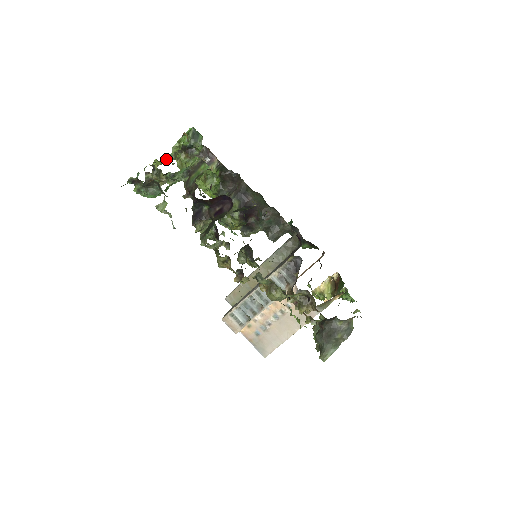
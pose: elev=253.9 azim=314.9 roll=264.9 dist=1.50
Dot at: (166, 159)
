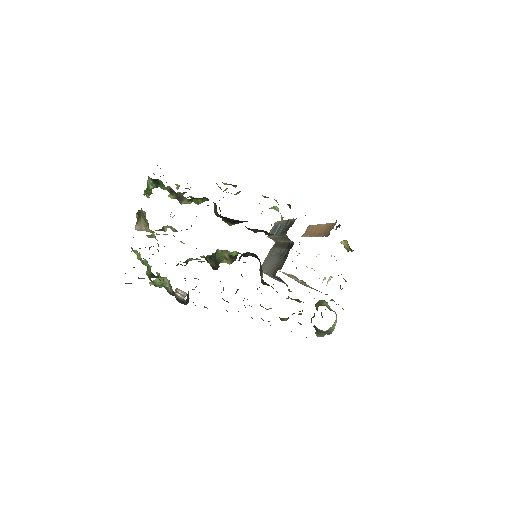
Dot at: occluded
